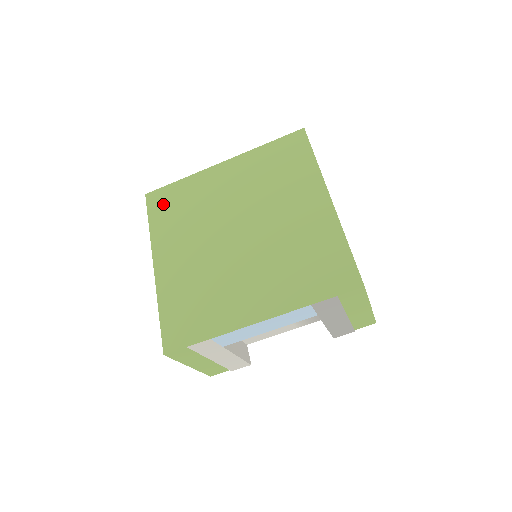
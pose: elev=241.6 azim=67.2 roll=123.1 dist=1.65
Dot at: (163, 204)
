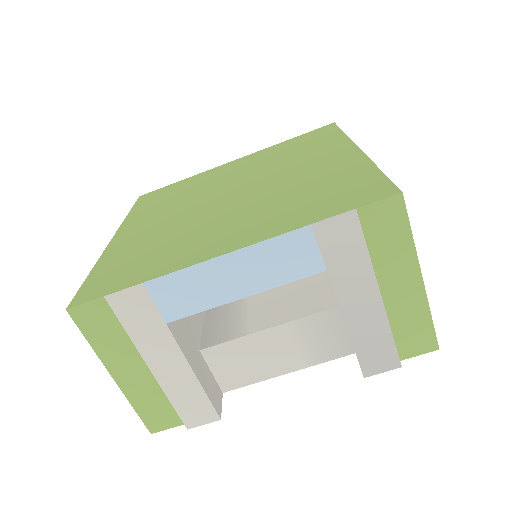
Dot at: (154, 197)
